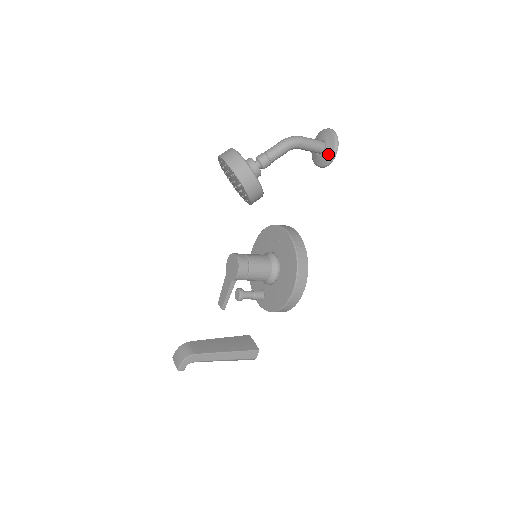
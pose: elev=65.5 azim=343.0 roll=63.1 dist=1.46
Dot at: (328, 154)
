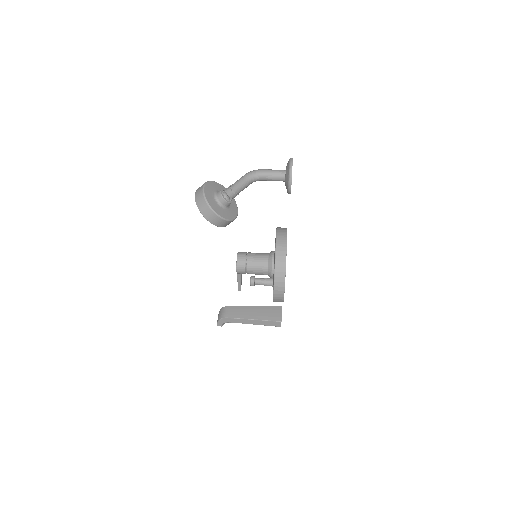
Dot at: (286, 185)
